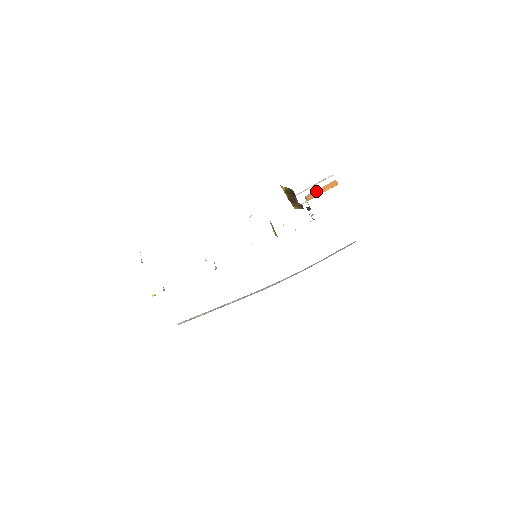
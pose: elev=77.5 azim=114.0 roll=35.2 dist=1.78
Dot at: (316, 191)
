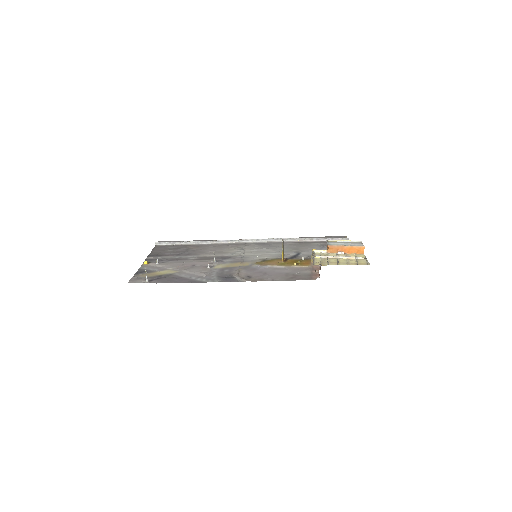
Dot at: (341, 247)
